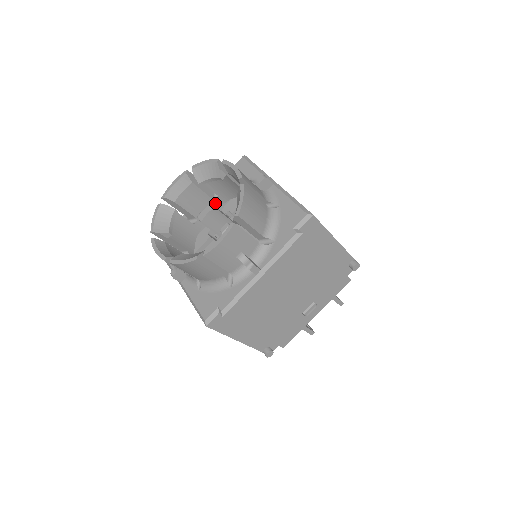
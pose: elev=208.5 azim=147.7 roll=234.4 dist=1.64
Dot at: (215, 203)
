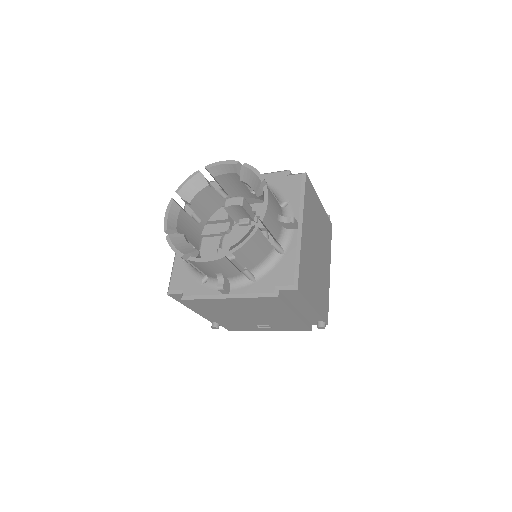
Dot at: (252, 194)
